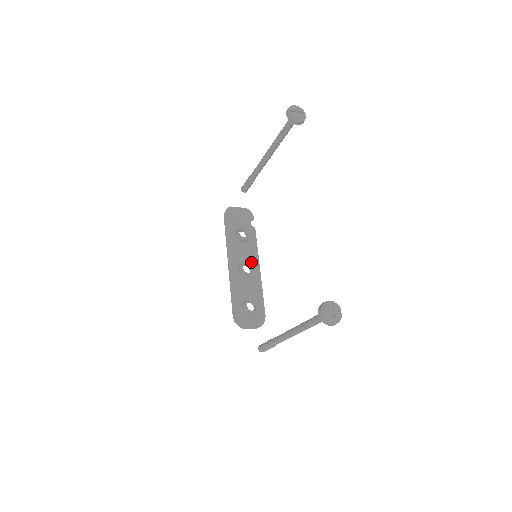
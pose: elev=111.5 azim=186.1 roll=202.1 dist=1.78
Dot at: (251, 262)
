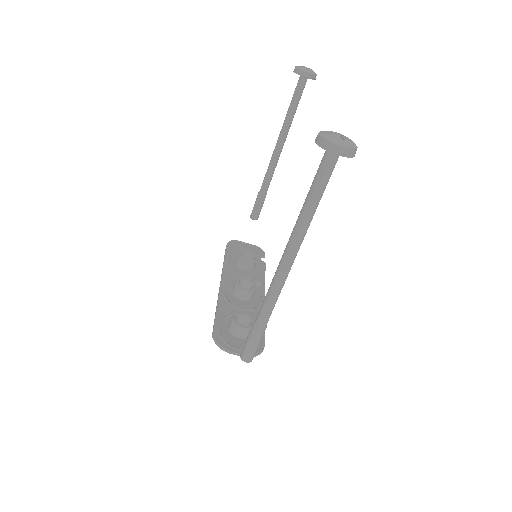
Dot at: occluded
